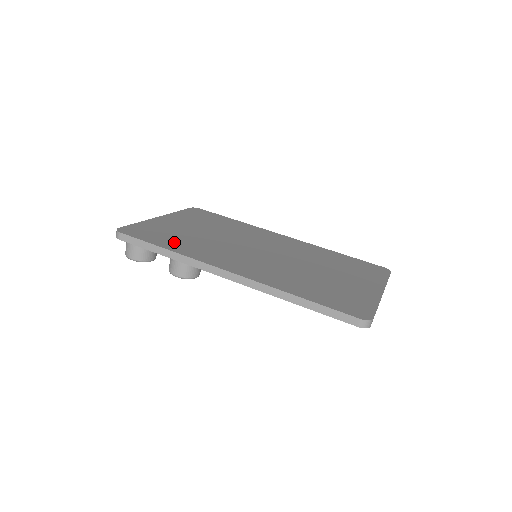
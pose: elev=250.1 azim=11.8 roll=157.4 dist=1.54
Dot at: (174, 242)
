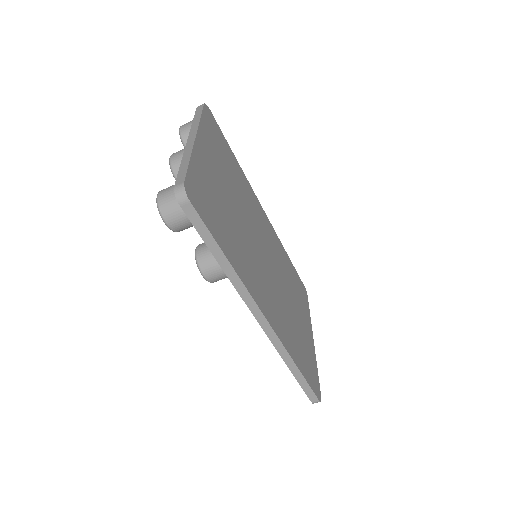
Dot at: (227, 236)
